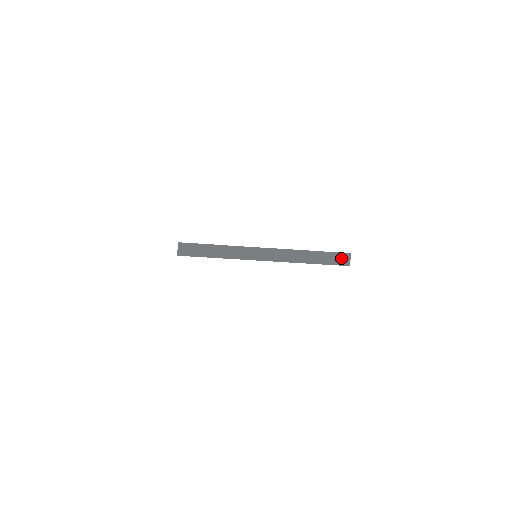
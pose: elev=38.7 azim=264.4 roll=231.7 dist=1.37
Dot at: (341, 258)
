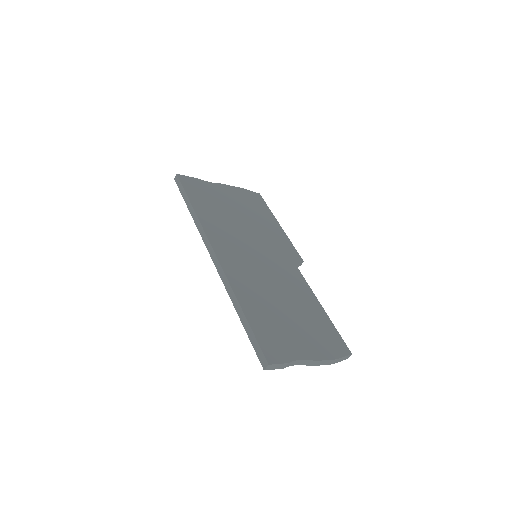
Dot at: (346, 357)
